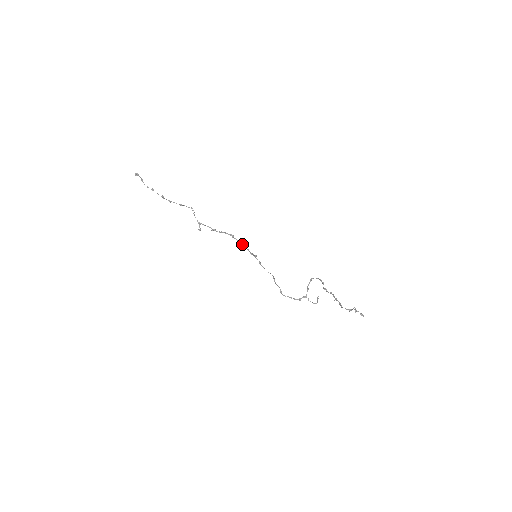
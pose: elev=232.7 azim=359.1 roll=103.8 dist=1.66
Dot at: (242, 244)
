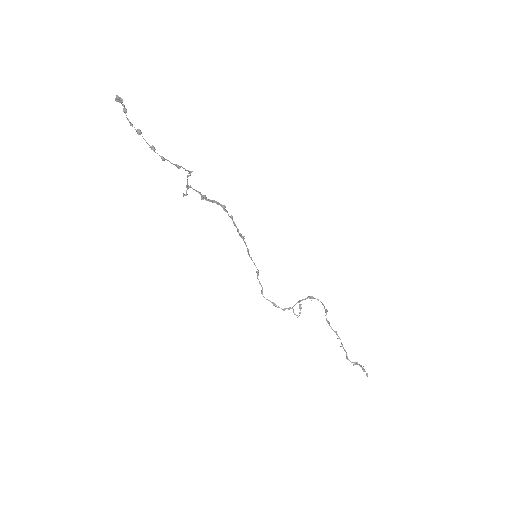
Dot at: (233, 221)
